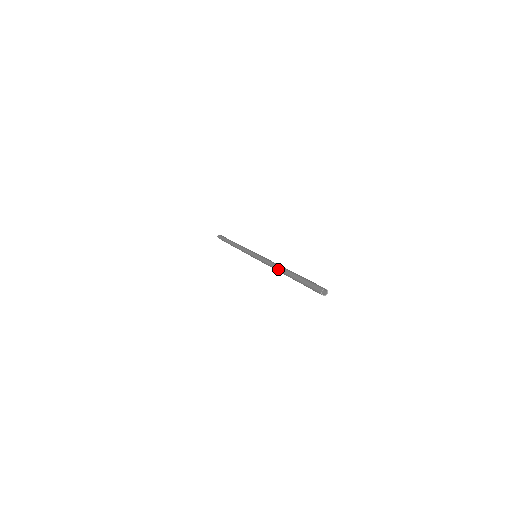
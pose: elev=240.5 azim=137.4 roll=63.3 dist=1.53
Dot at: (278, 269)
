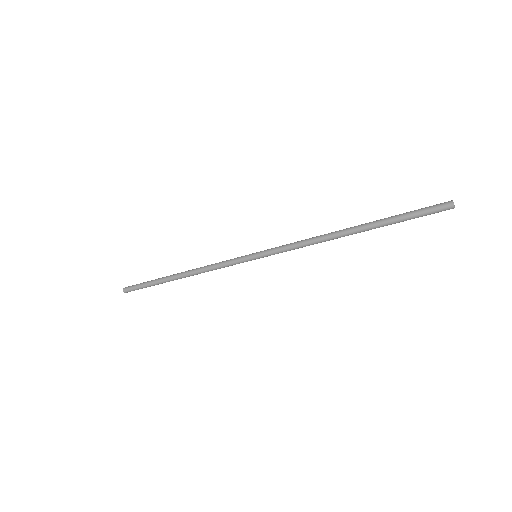
Dot at: (333, 233)
